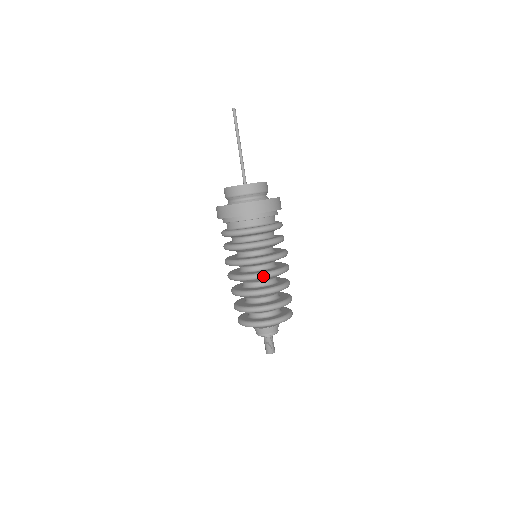
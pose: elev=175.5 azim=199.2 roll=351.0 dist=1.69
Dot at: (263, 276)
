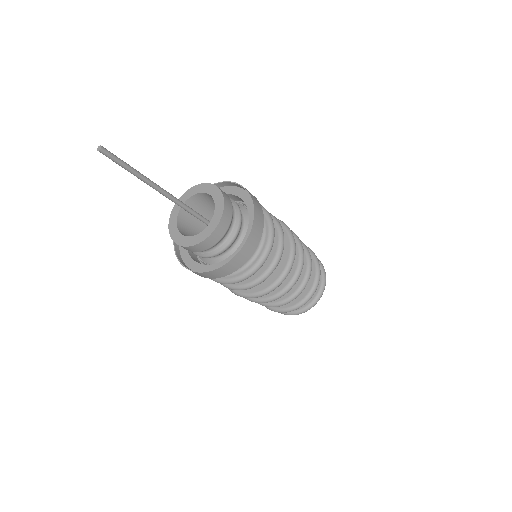
Dot at: (296, 281)
